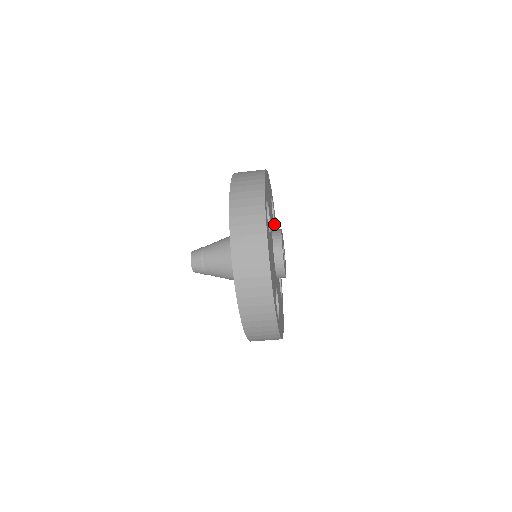
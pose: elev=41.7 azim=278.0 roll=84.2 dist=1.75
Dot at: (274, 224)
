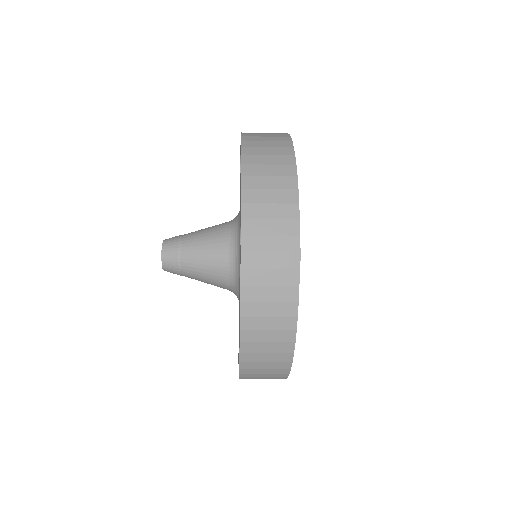
Dot at: occluded
